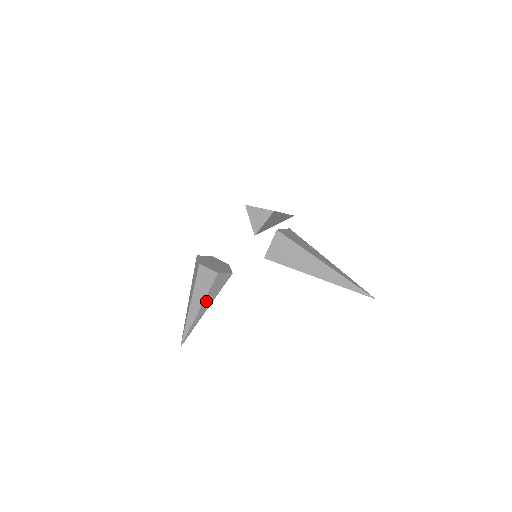
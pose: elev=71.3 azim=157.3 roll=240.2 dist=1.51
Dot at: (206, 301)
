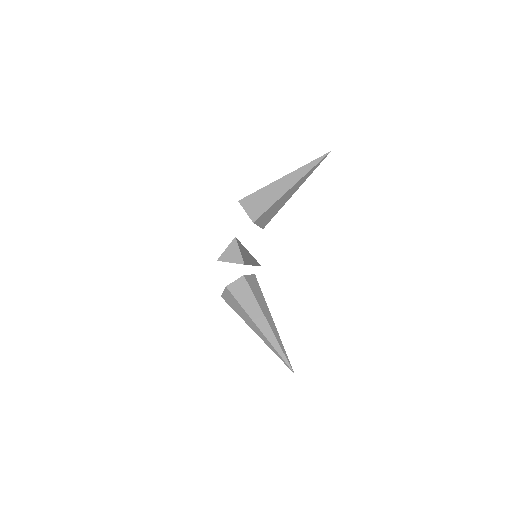
Dot at: (263, 309)
